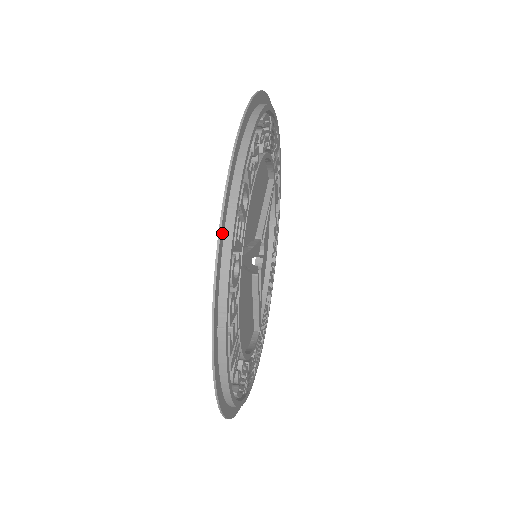
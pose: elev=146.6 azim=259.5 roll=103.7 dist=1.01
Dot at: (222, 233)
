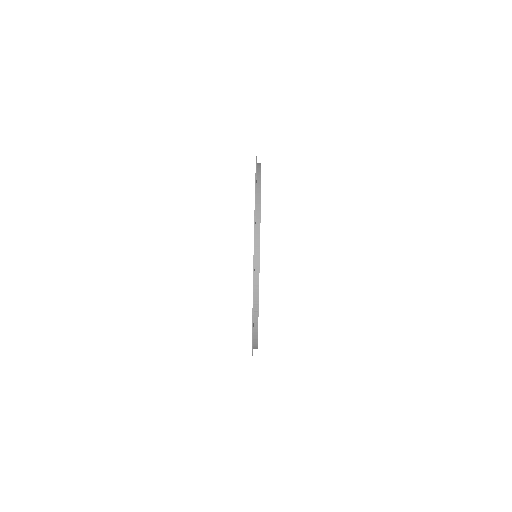
Dot at: (254, 264)
